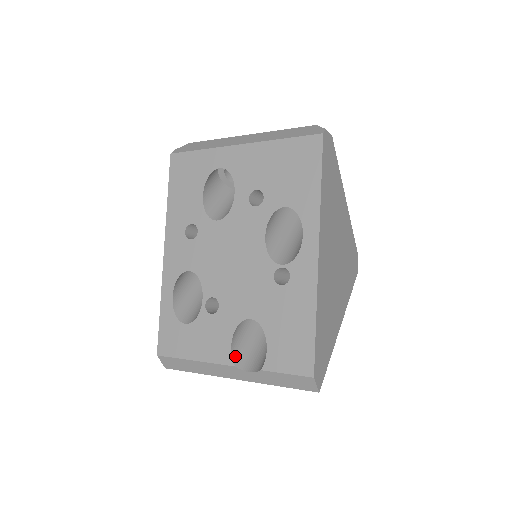
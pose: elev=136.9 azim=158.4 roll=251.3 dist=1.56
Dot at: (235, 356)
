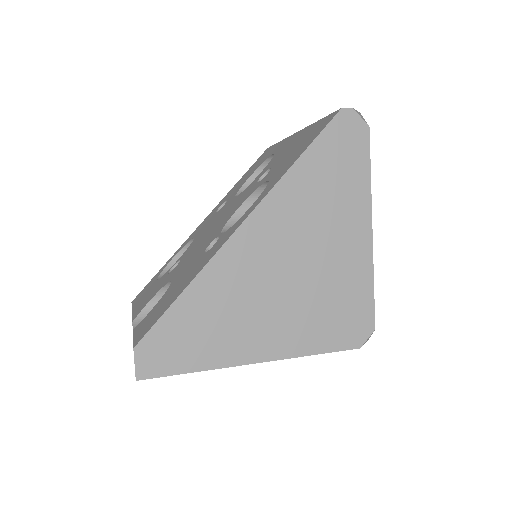
Dot at: (143, 316)
